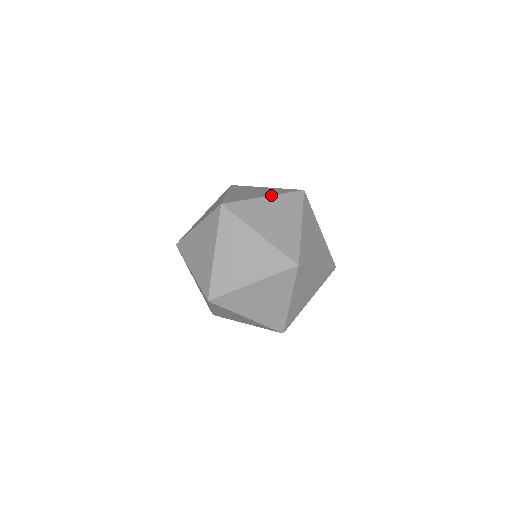
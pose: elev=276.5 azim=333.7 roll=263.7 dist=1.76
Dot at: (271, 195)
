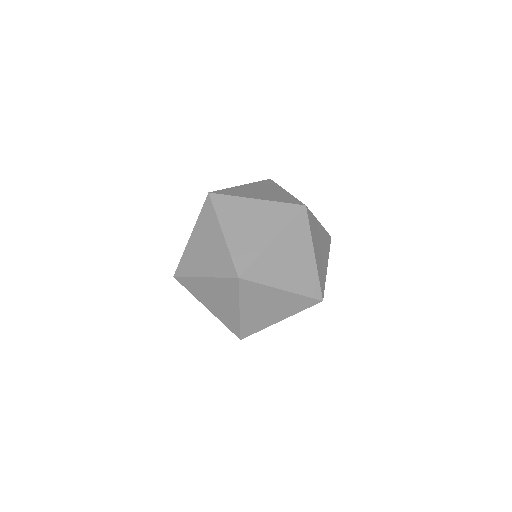
Dot at: occluded
